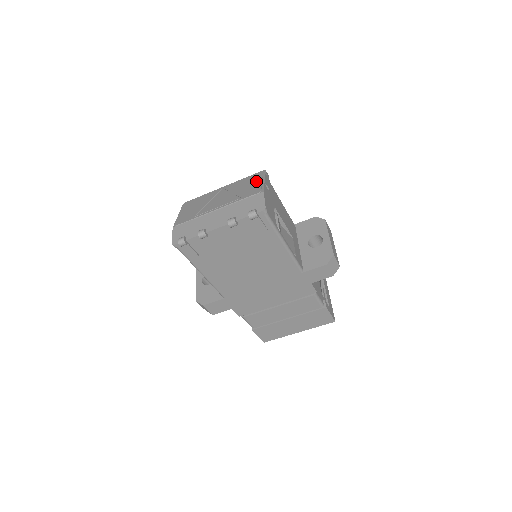
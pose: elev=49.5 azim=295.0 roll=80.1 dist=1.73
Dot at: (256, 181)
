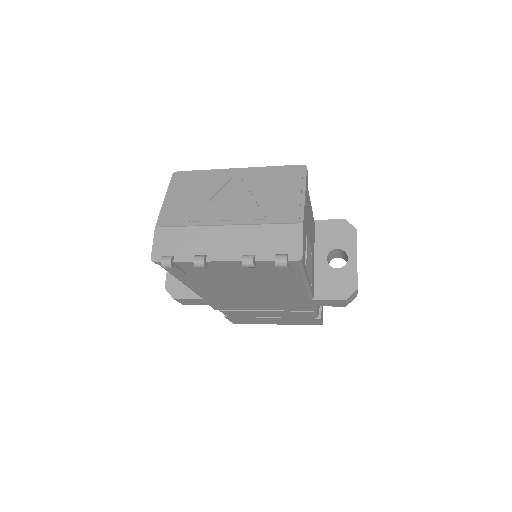
Dot at: (292, 189)
